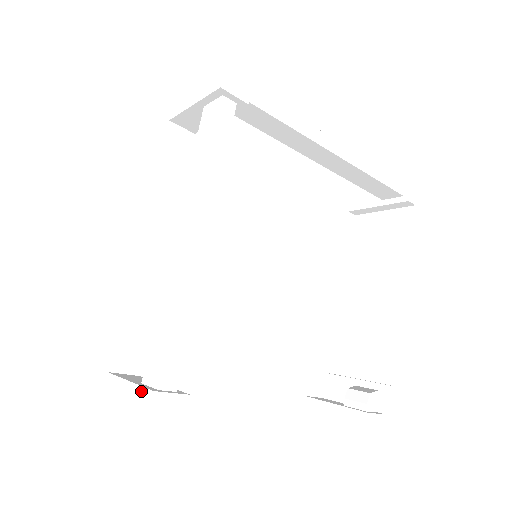
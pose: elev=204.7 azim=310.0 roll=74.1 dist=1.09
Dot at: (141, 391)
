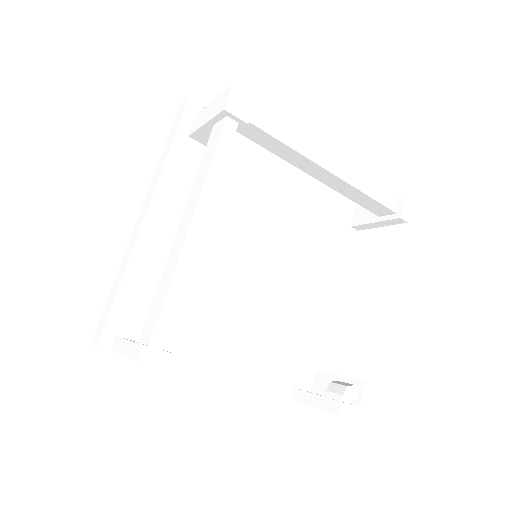
Dot at: (135, 346)
